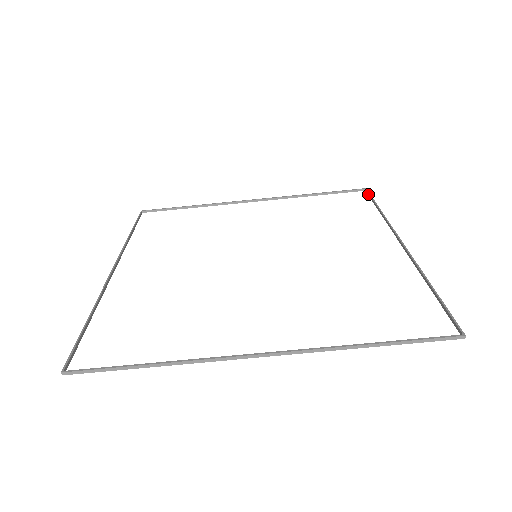
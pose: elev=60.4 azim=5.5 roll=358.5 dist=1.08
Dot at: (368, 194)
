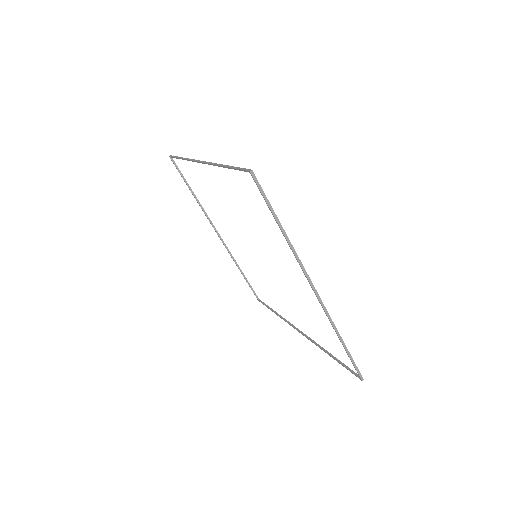
Dot at: (357, 369)
